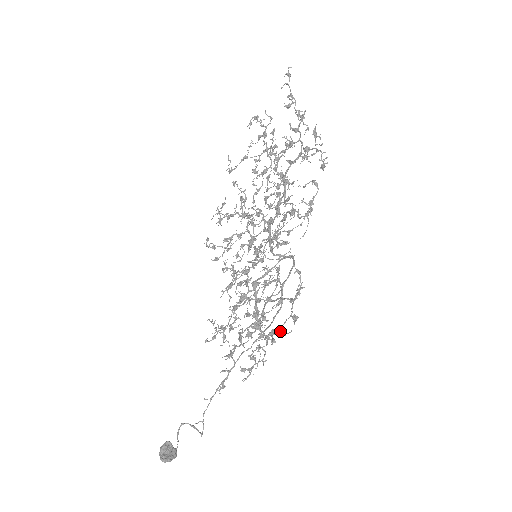
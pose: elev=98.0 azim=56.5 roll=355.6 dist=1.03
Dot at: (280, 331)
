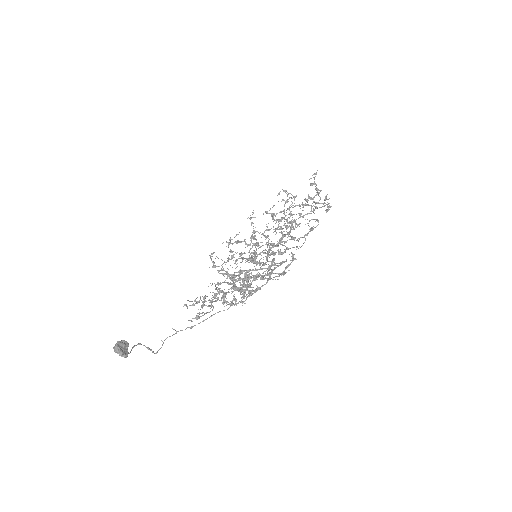
Dot at: (269, 278)
